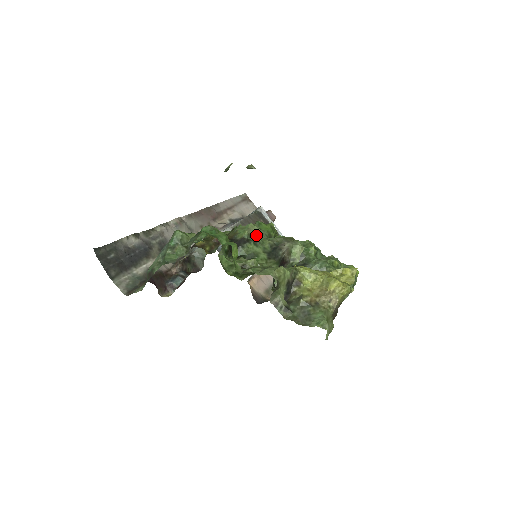
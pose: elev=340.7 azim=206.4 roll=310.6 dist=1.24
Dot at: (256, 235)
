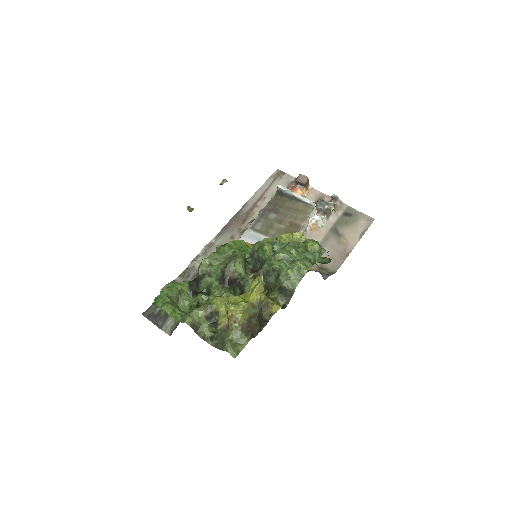
Dot at: (209, 267)
